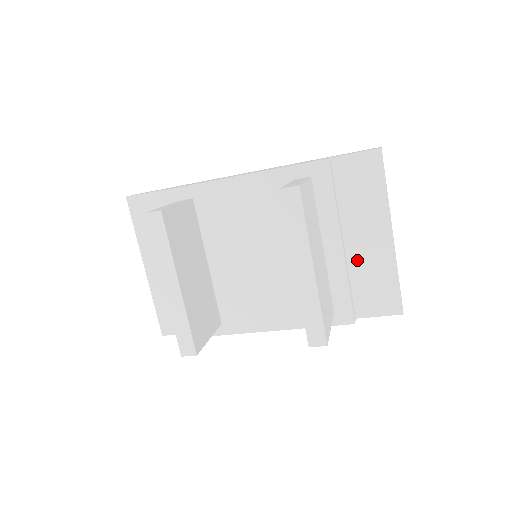
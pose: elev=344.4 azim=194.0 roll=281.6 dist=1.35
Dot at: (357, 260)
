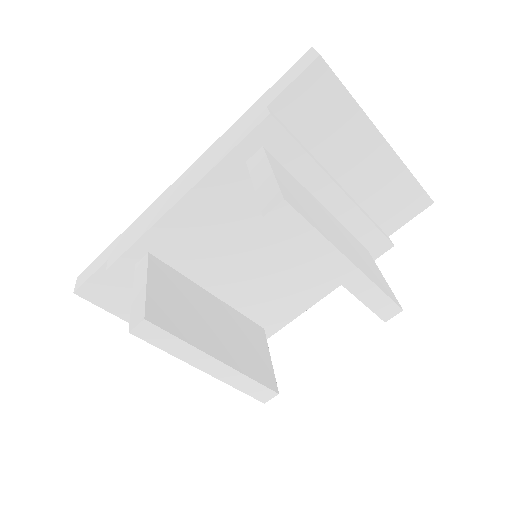
Dot at: (360, 187)
